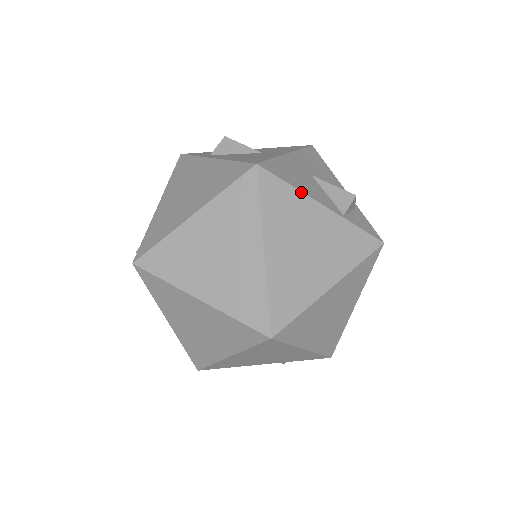
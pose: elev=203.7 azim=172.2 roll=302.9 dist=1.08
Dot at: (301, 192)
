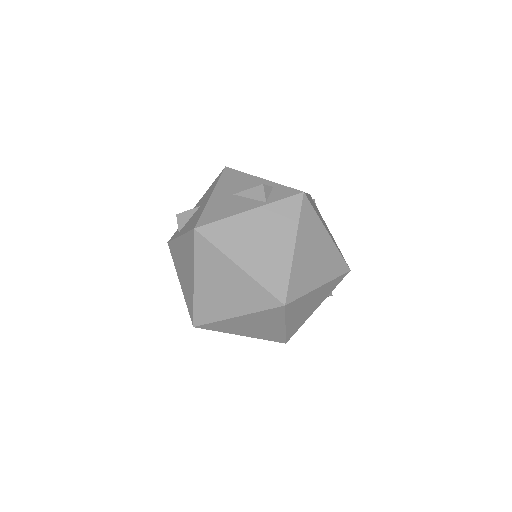
Dot at: (230, 217)
